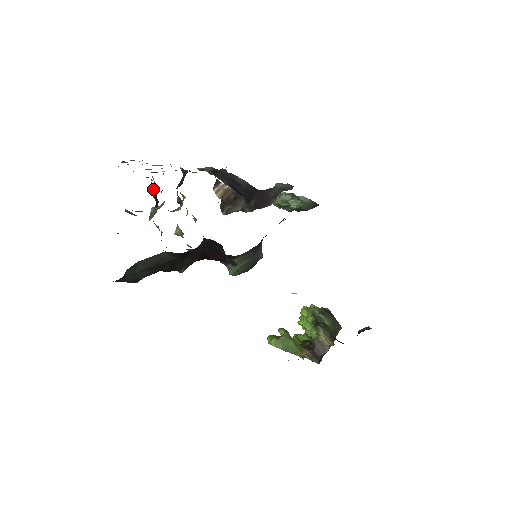
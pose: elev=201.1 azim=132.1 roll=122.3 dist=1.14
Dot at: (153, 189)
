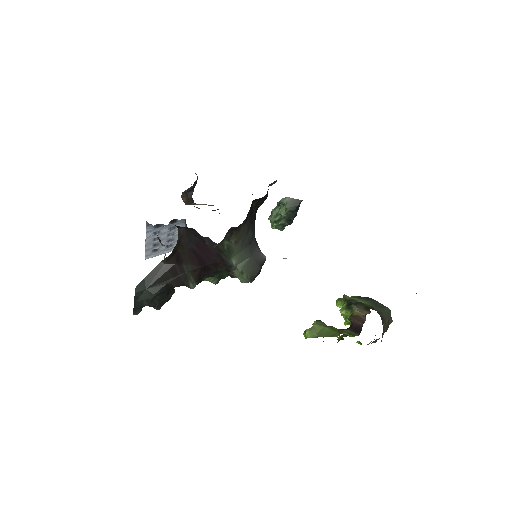
Dot at: occluded
